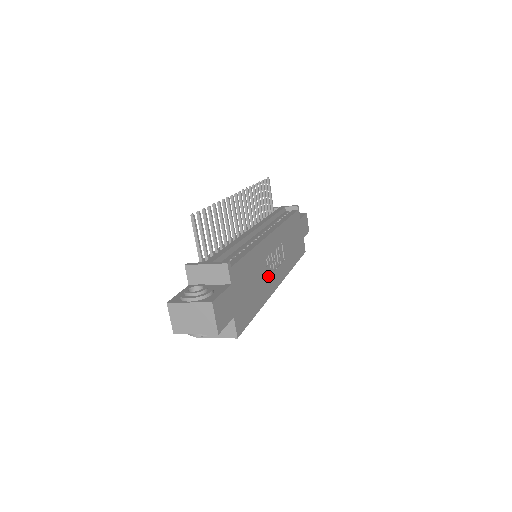
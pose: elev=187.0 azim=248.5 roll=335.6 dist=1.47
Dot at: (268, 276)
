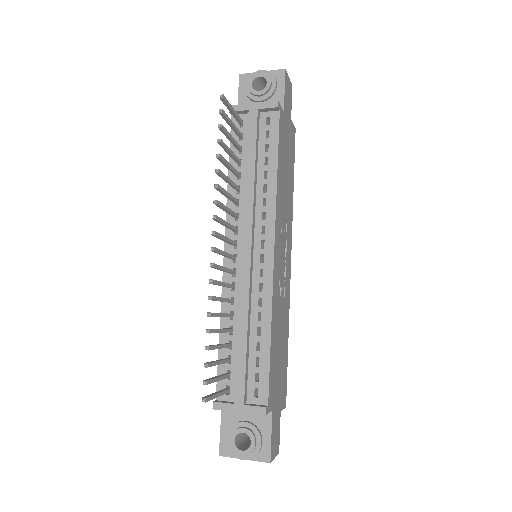
Dot at: (283, 289)
